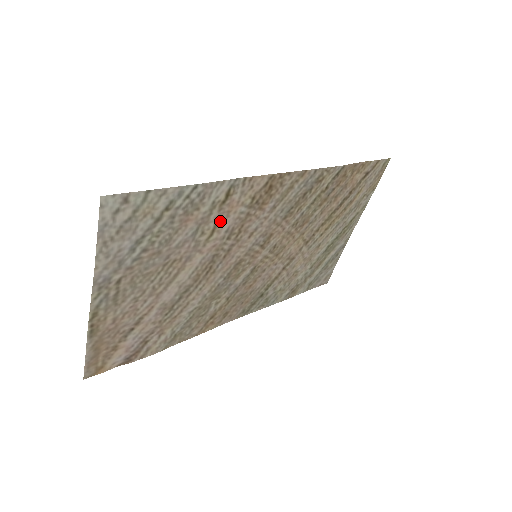
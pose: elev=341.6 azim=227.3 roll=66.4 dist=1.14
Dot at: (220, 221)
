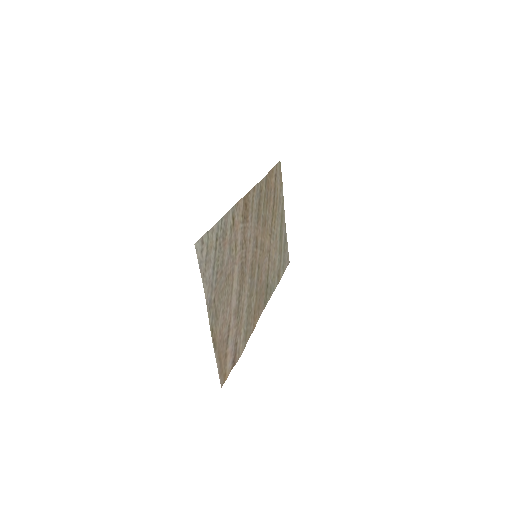
Dot at: (236, 238)
